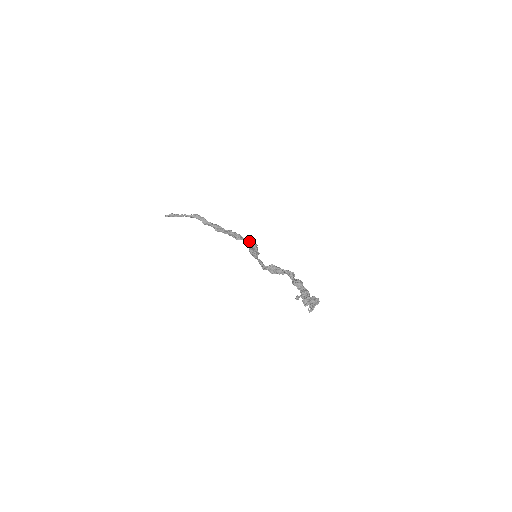
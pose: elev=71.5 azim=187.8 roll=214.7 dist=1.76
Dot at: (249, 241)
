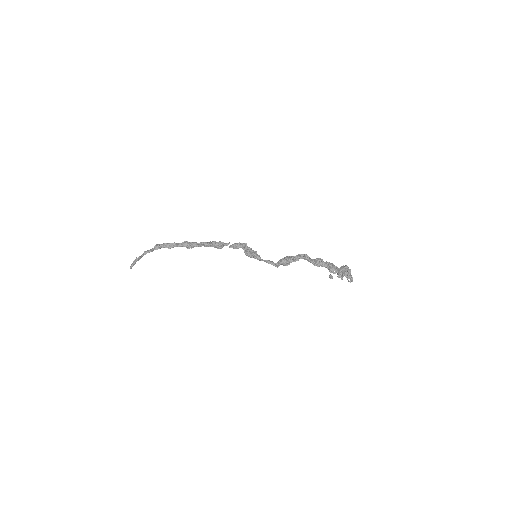
Dot at: (236, 245)
